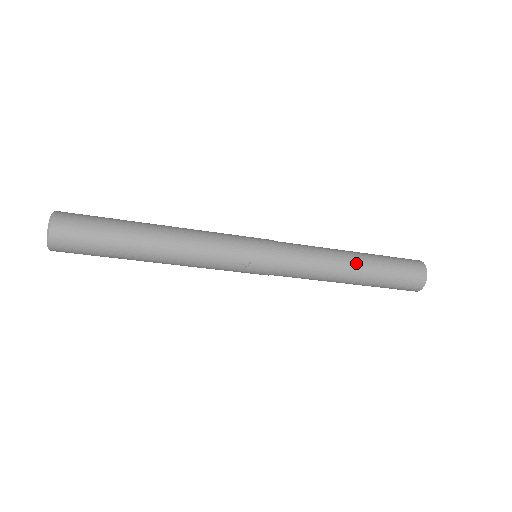
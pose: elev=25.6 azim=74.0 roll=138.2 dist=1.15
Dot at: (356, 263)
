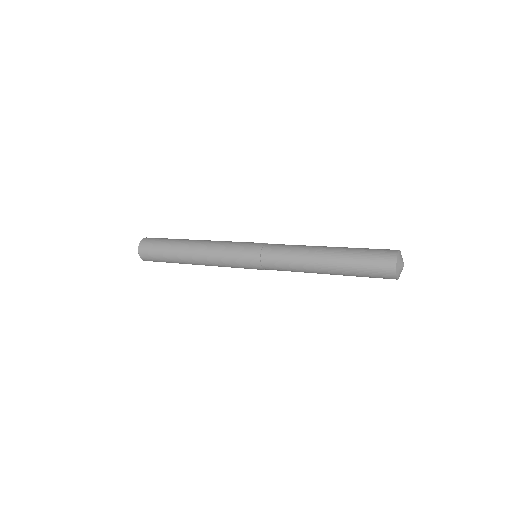
Dot at: (326, 273)
